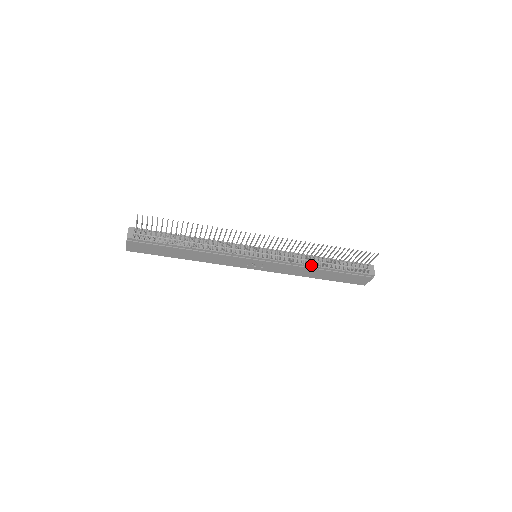
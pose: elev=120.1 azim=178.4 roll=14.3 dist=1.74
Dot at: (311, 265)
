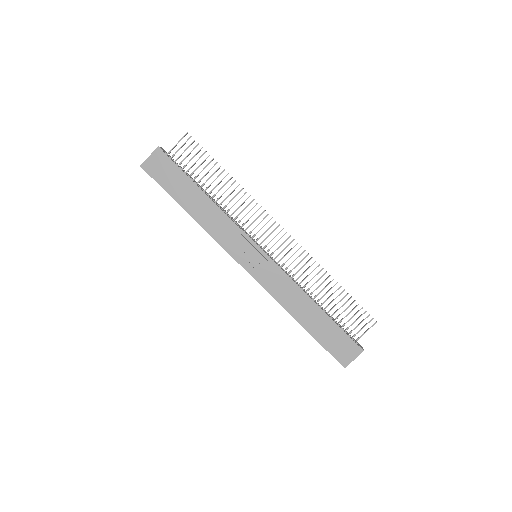
Dot at: (307, 294)
